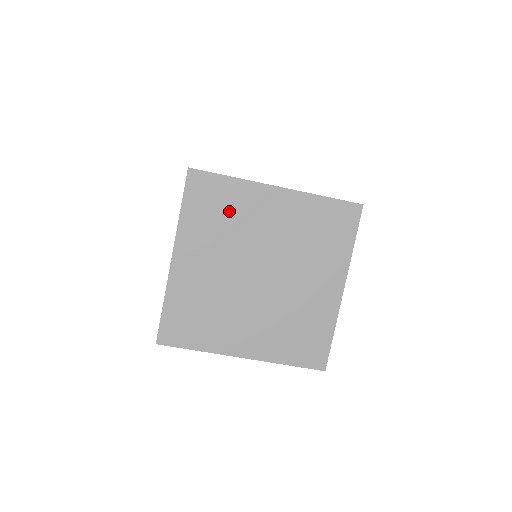
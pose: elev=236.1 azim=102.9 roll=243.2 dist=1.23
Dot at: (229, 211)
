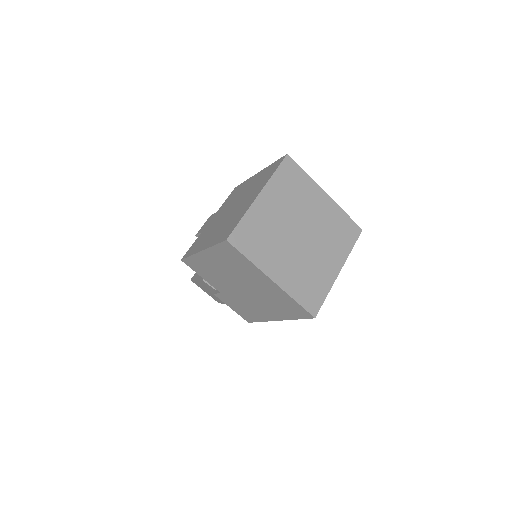
Dot at: (298, 189)
